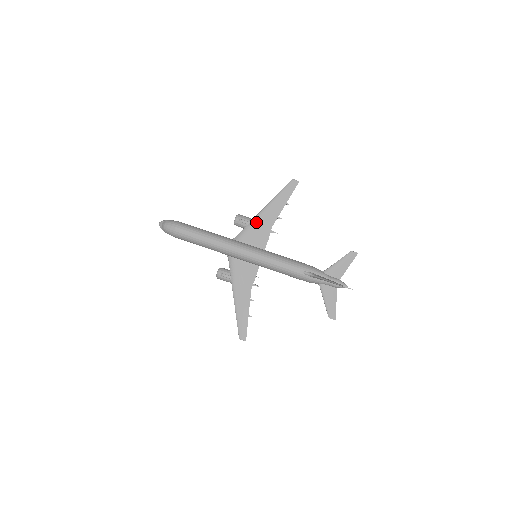
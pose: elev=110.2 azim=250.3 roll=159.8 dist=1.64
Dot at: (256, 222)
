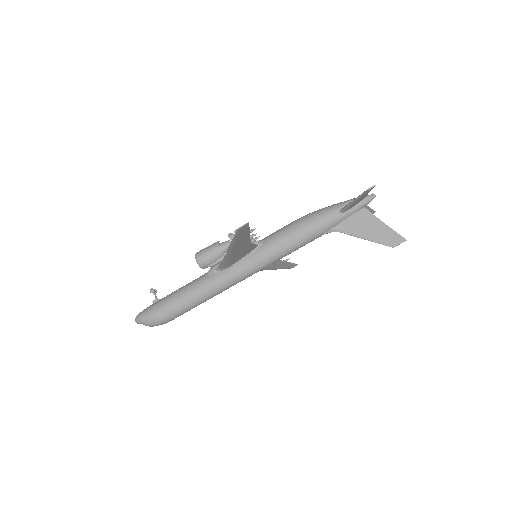
Dot at: (230, 257)
